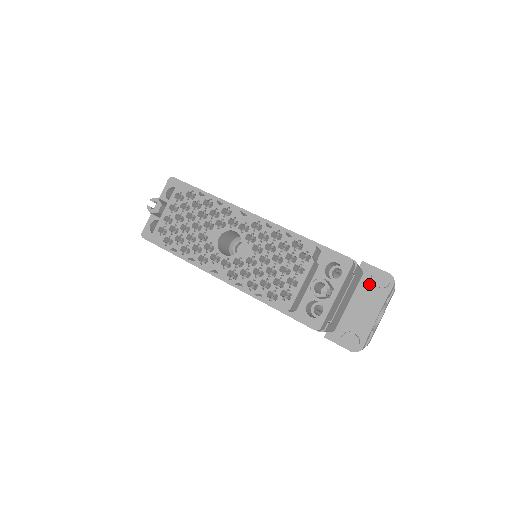
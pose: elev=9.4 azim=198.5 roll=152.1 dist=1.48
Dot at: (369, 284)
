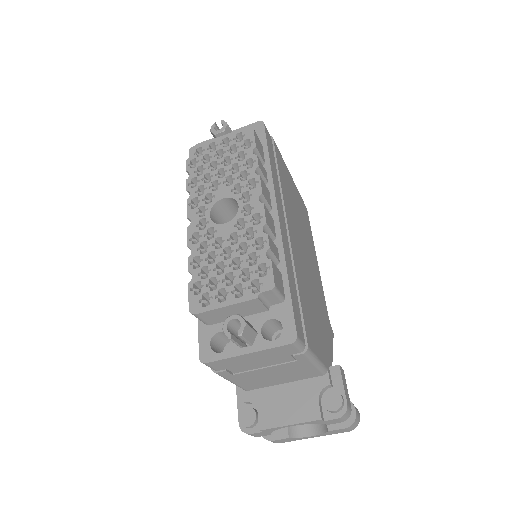
Dot at: (317, 390)
